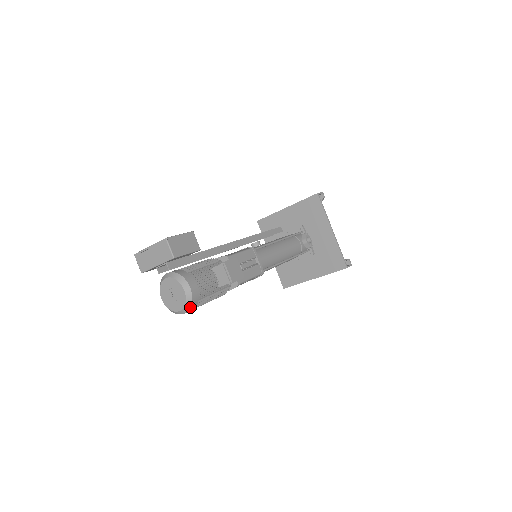
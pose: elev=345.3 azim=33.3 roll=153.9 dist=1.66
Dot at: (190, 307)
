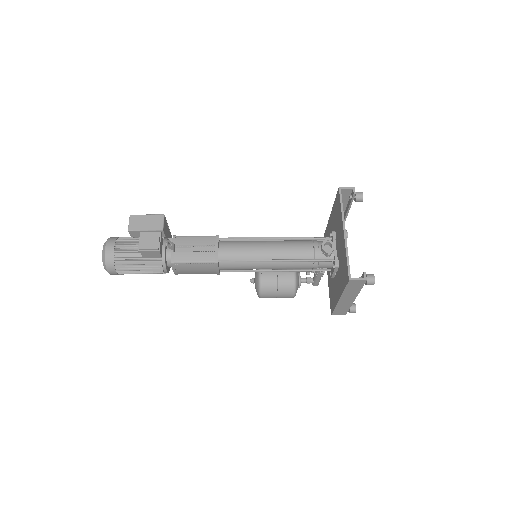
Dot at: (106, 265)
